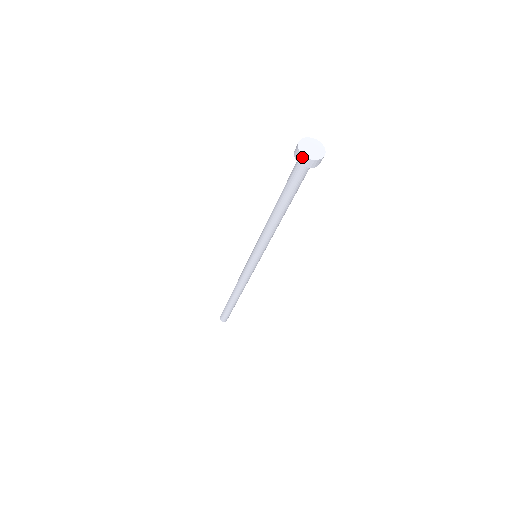
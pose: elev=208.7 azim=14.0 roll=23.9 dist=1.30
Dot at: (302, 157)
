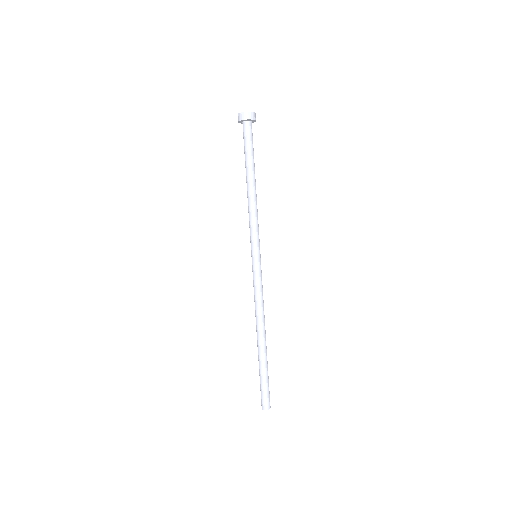
Dot at: (245, 114)
